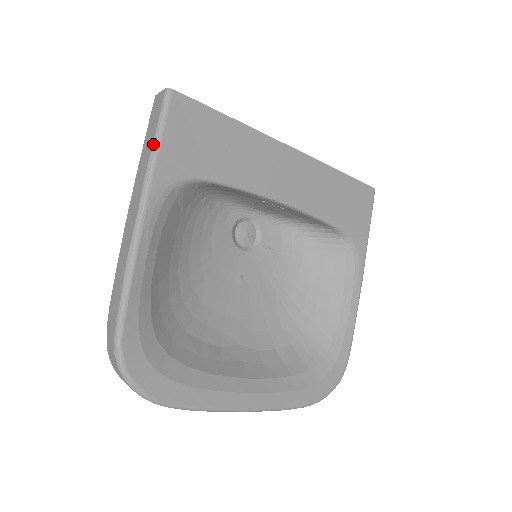
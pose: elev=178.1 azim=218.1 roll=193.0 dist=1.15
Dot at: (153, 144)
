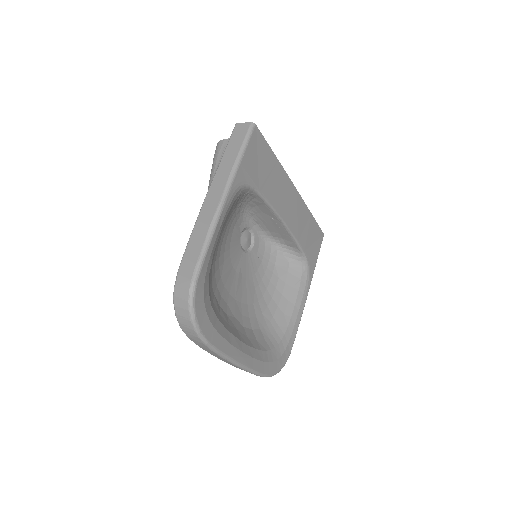
Dot at: (238, 154)
